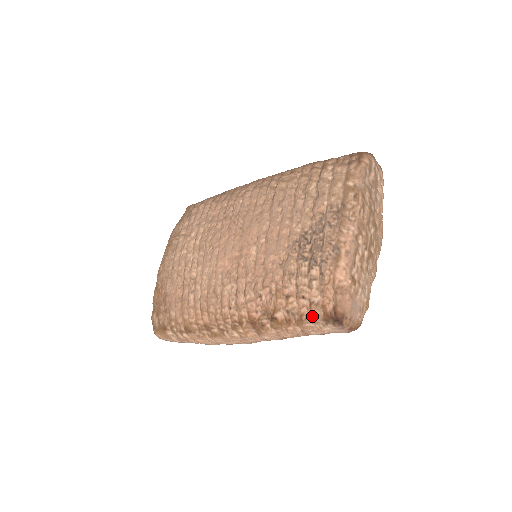
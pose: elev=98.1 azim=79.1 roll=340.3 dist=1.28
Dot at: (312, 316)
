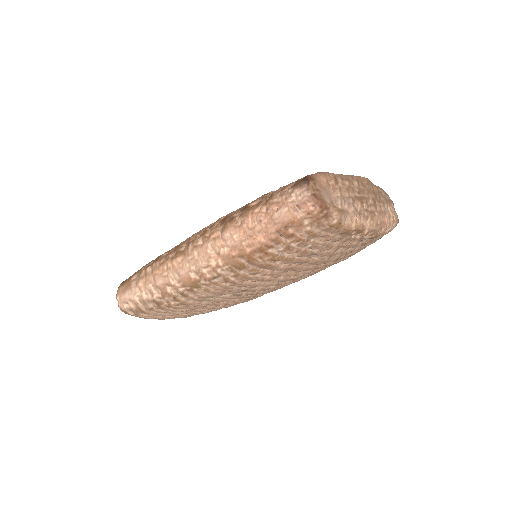
Dot at: (284, 189)
